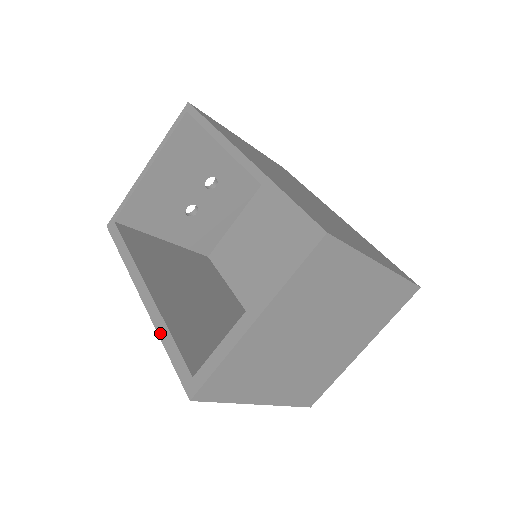
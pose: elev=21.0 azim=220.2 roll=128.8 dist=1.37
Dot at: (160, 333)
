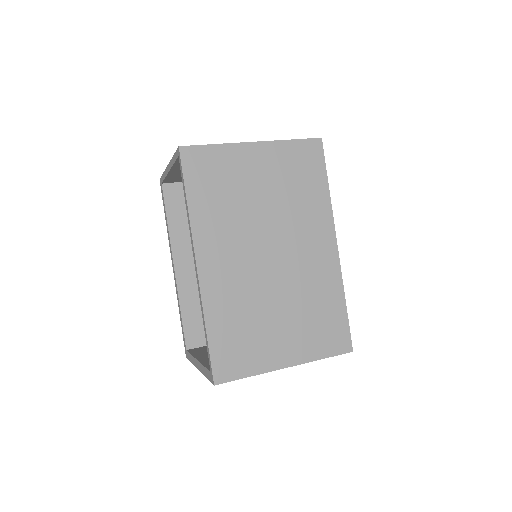
Dot at: occluded
